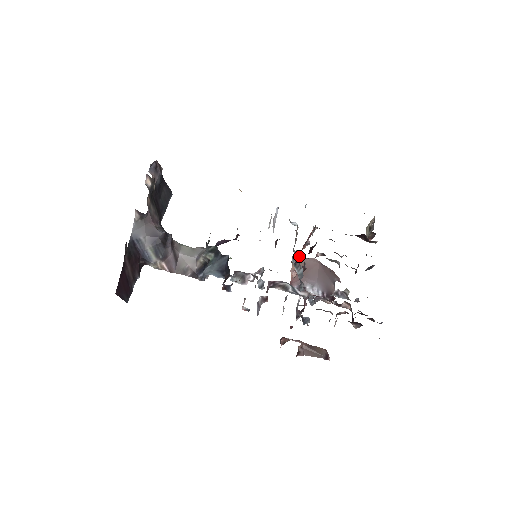
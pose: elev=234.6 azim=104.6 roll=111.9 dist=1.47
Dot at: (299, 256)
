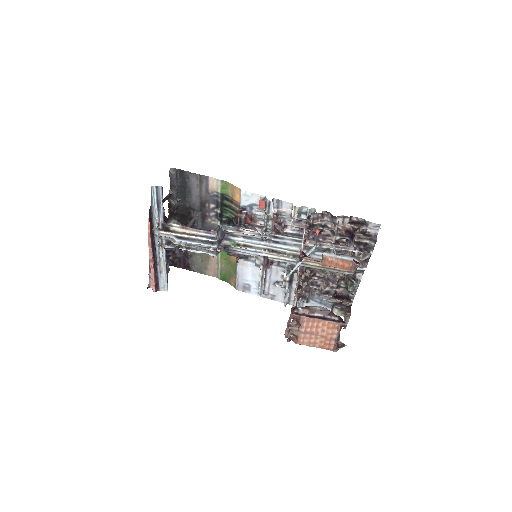
Dot at: occluded
